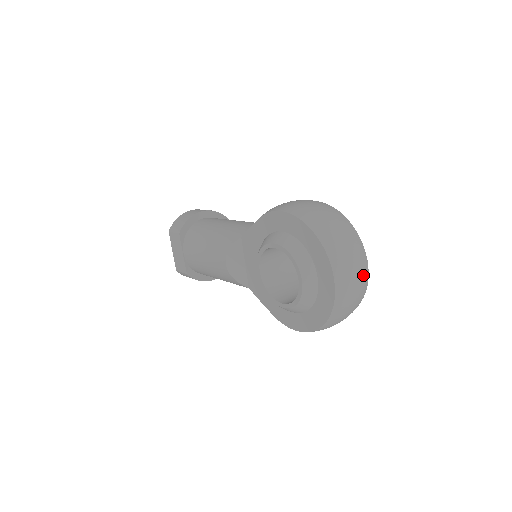
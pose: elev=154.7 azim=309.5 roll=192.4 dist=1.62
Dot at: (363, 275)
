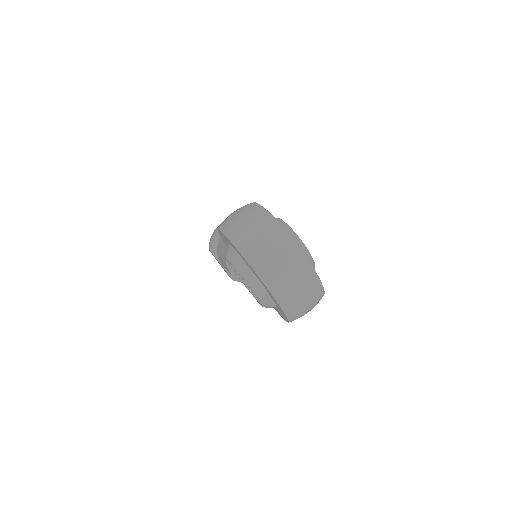
Dot at: (297, 264)
